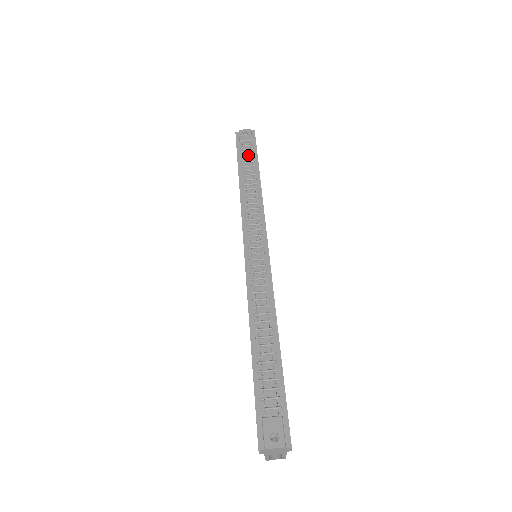
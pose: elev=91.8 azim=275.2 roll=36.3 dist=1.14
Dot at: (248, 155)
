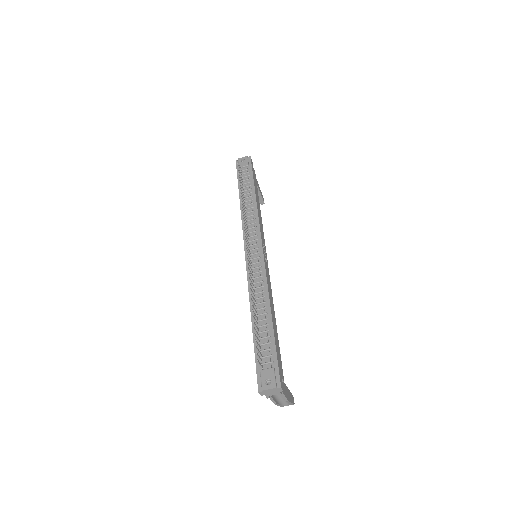
Dot at: (246, 178)
